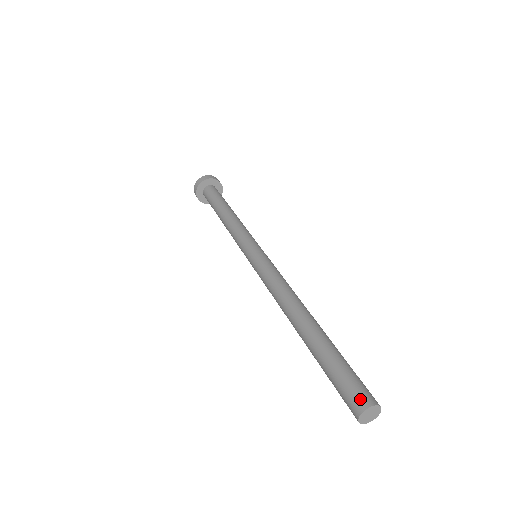
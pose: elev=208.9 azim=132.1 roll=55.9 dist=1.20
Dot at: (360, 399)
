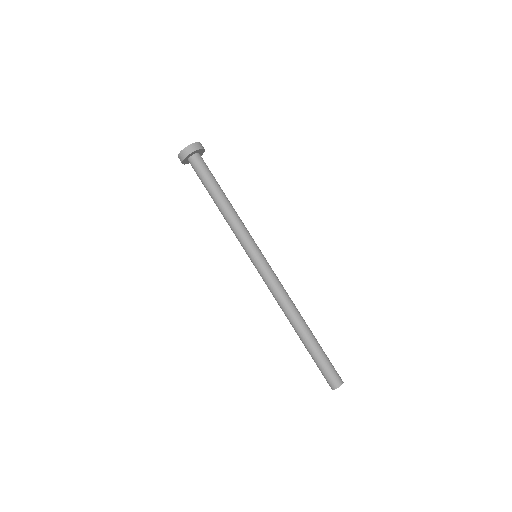
Dot at: (339, 380)
